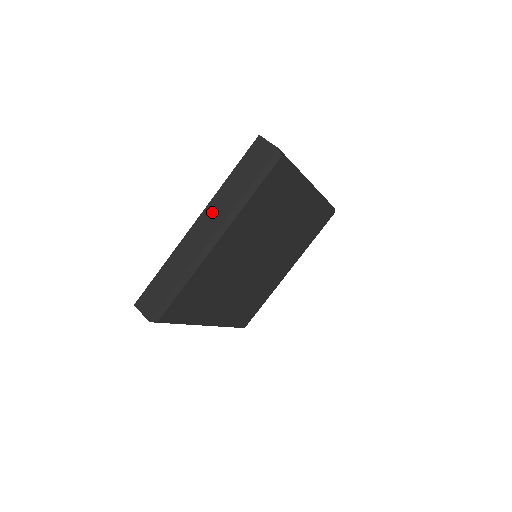
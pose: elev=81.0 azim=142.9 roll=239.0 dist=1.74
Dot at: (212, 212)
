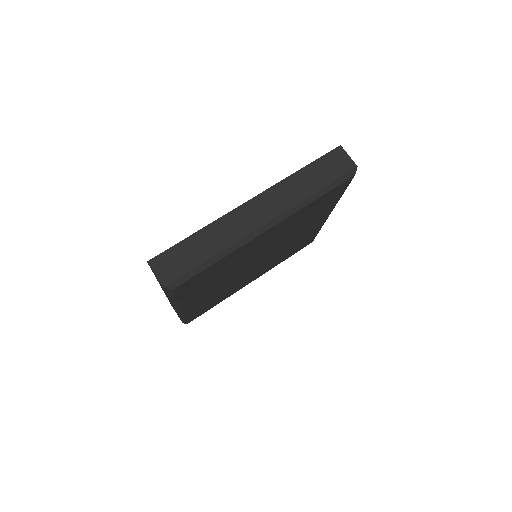
Dot at: (273, 197)
